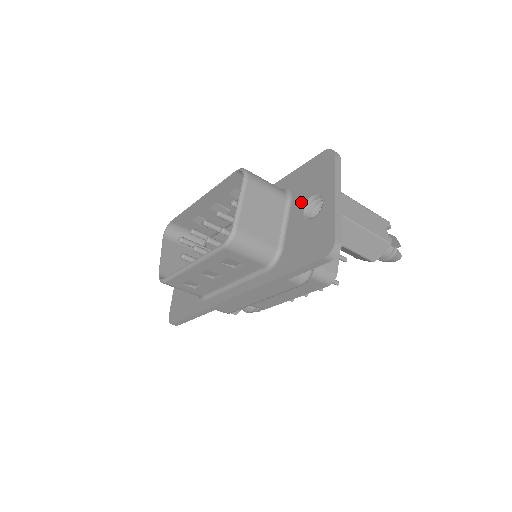
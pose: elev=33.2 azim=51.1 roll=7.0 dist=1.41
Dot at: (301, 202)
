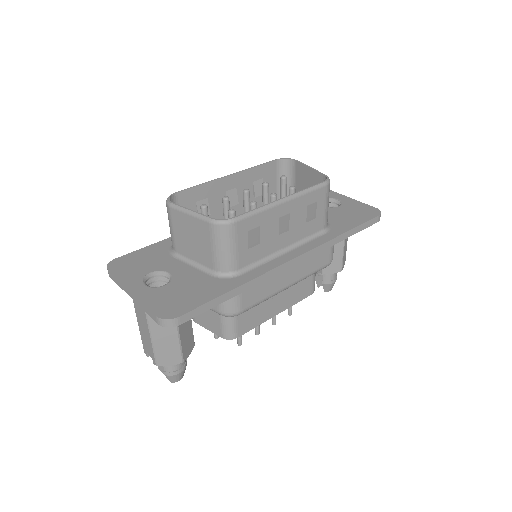
Dot at: occluded
